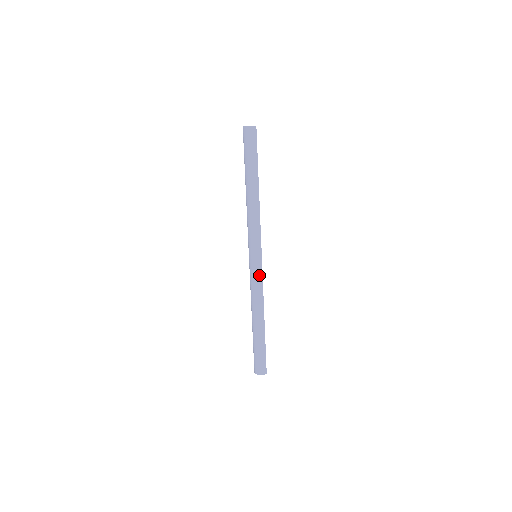
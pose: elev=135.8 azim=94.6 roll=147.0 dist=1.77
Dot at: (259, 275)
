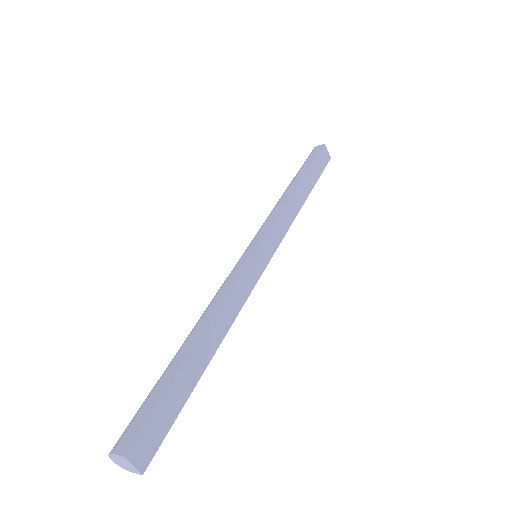
Dot at: (240, 268)
